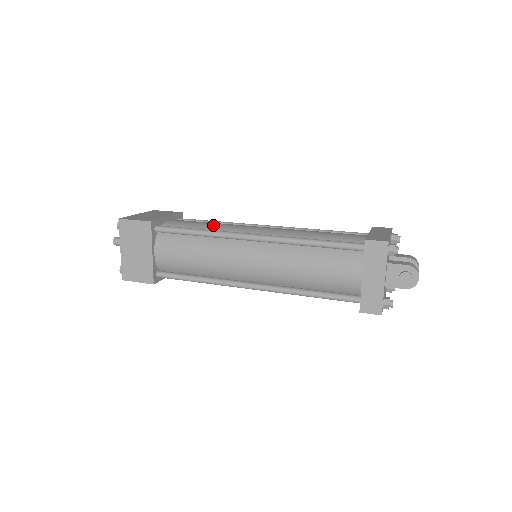
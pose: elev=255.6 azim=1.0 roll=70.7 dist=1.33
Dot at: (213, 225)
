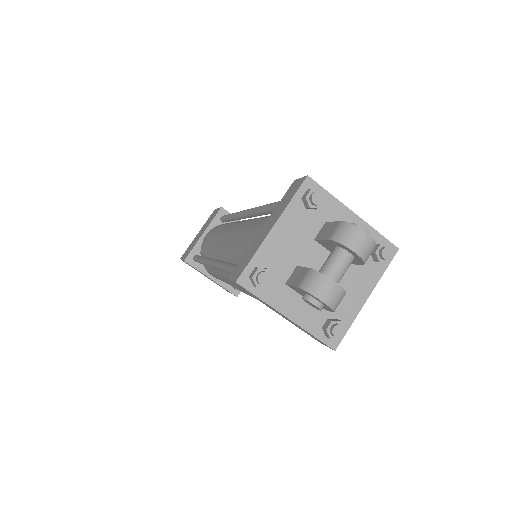
Dot at: (212, 241)
